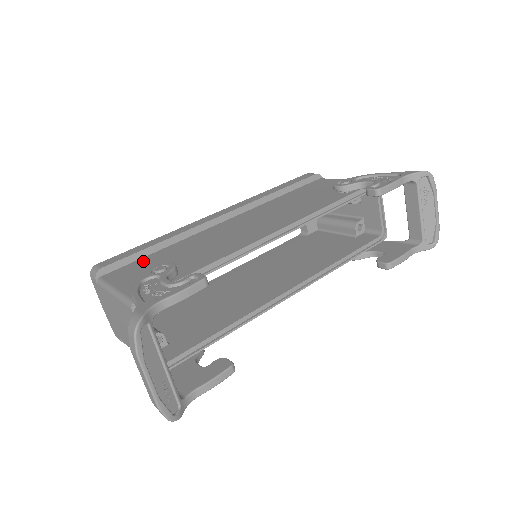
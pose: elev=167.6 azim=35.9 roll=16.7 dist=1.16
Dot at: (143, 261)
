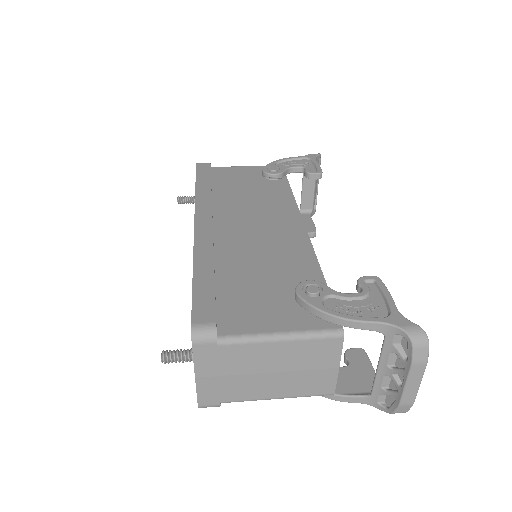
Dot at: (230, 297)
